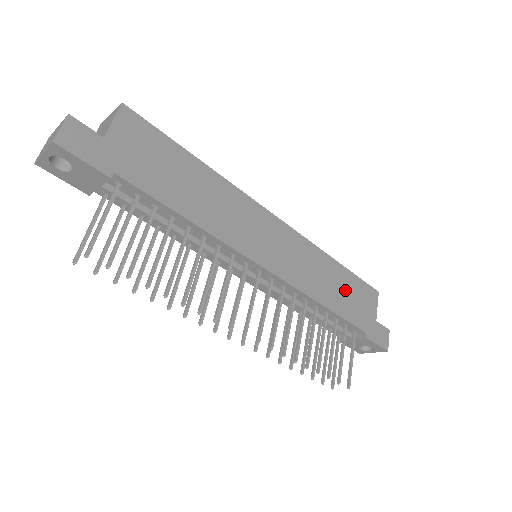
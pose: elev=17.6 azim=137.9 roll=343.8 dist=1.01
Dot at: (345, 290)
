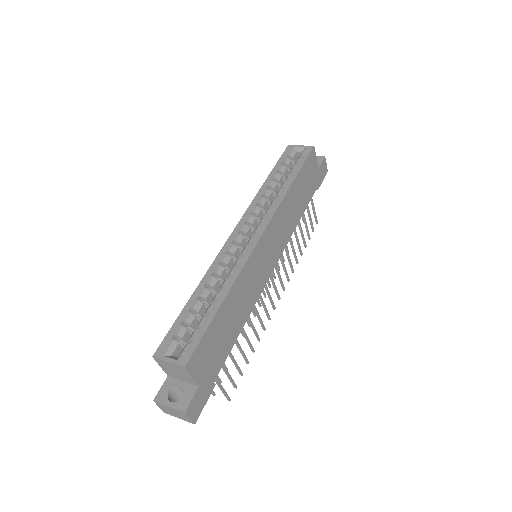
Dot at: (302, 189)
